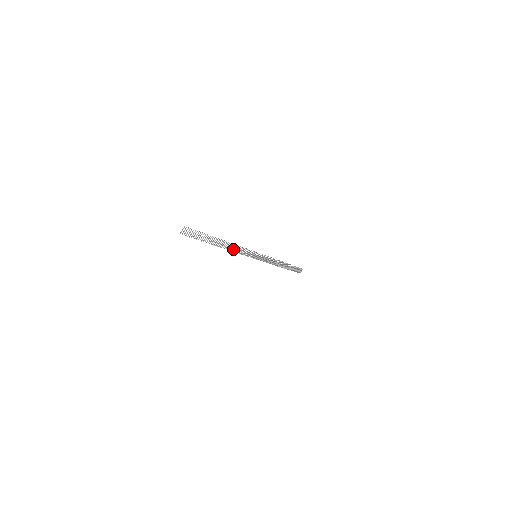
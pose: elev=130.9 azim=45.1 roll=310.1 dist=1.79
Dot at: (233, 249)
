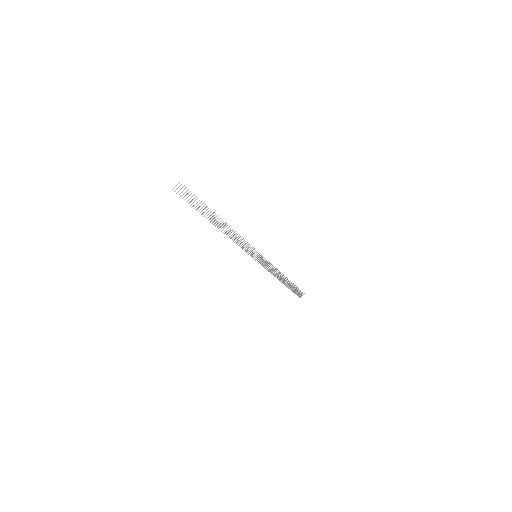
Dot at: occluded
